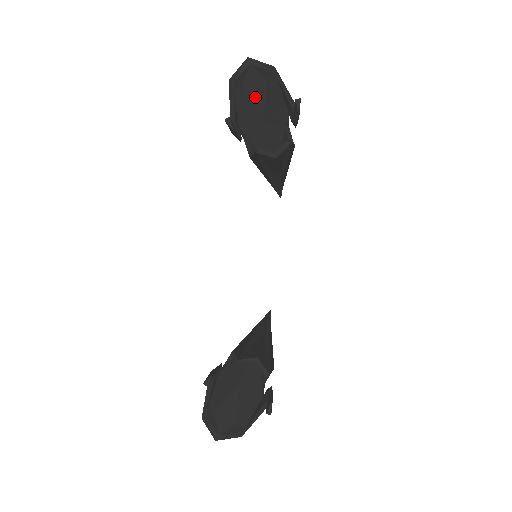
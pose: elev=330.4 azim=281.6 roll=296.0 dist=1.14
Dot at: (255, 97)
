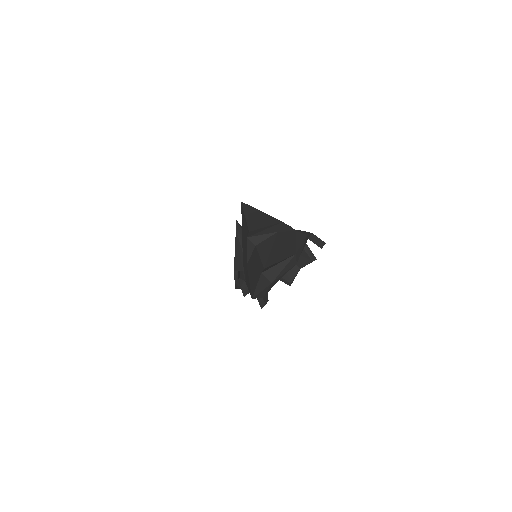
Dot at: occluded
